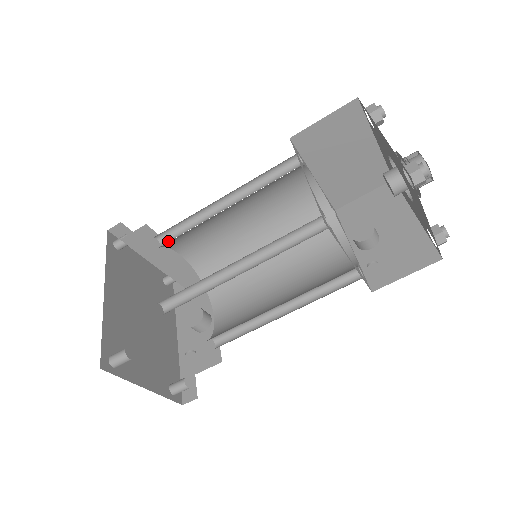
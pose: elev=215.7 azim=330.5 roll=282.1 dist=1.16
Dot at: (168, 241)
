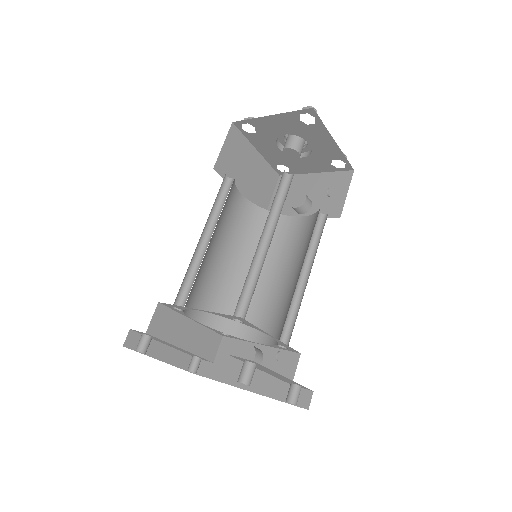
Dot at: (185, 301)
